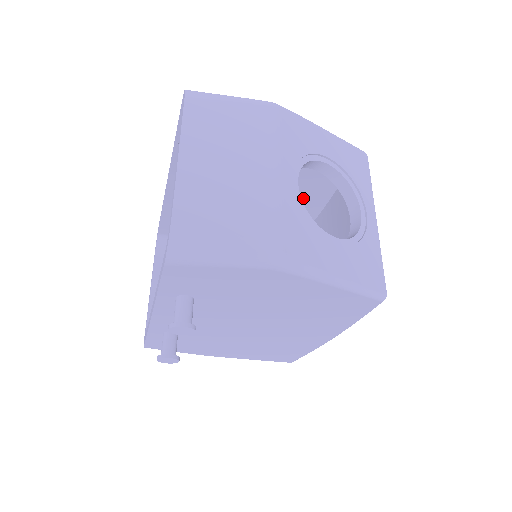
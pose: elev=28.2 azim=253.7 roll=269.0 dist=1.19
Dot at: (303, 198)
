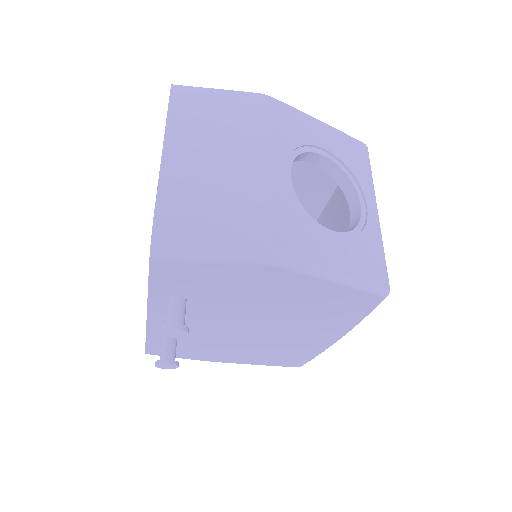
Dot at: (304, 195)
